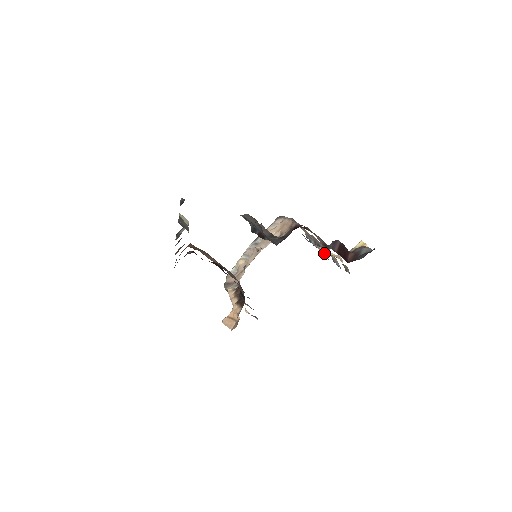
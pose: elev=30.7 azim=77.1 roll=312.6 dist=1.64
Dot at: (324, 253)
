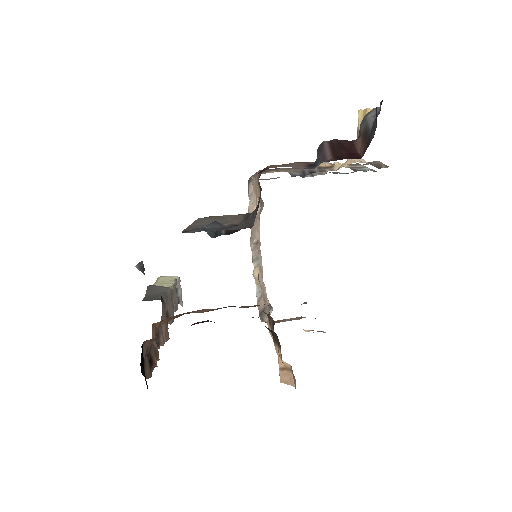
Dot at: occluded
